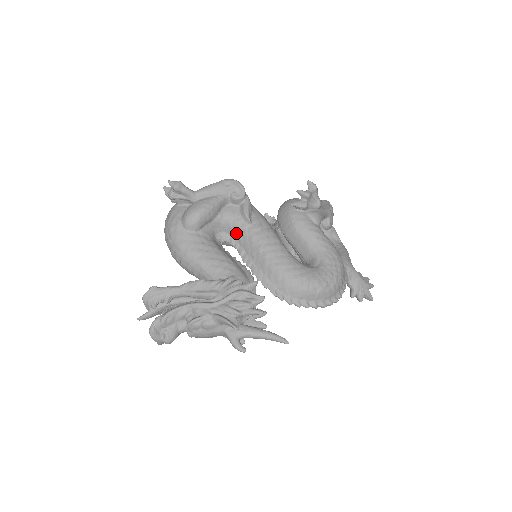
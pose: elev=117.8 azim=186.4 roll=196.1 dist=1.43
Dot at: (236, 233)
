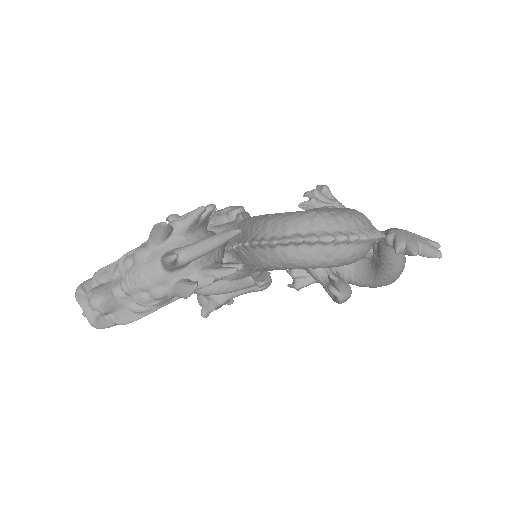
Dot at: occluded
